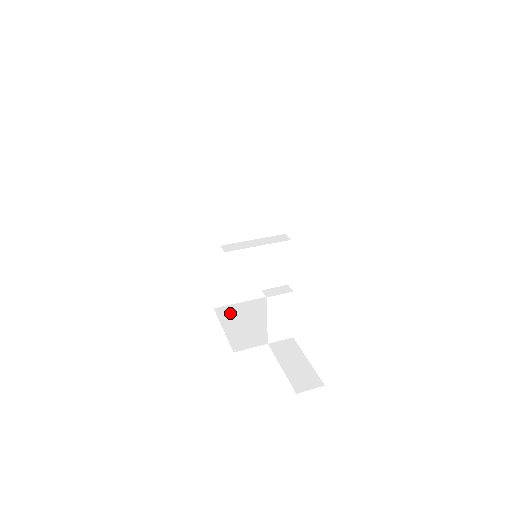
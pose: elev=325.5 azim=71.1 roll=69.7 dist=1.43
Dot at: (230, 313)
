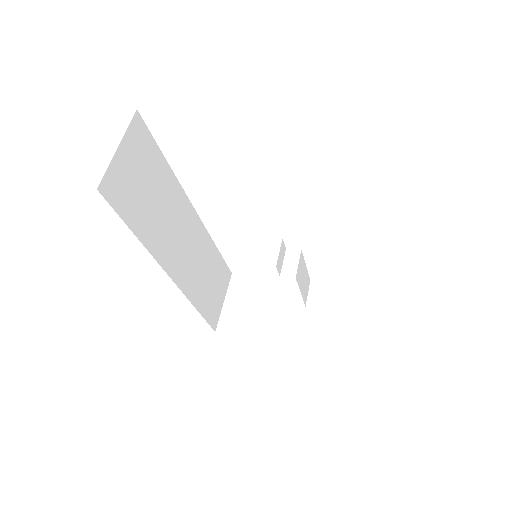
Dot at: (235, 320)
